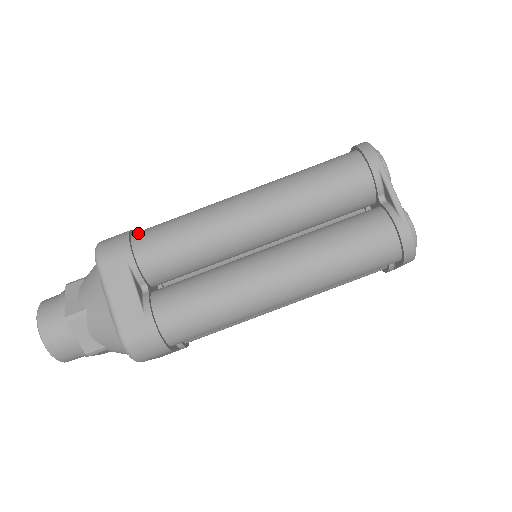
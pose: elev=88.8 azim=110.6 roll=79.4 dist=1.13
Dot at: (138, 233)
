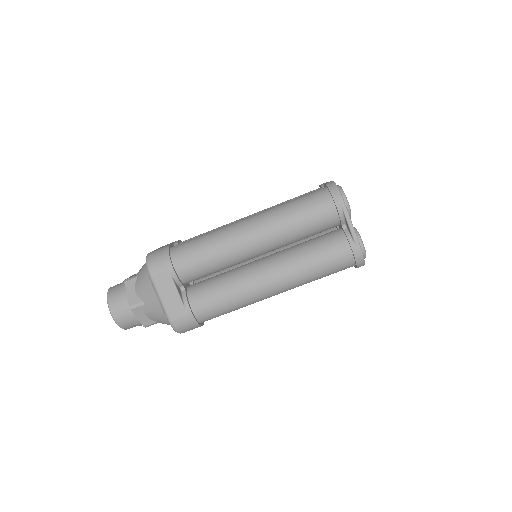
Dot at: (174, 250)
